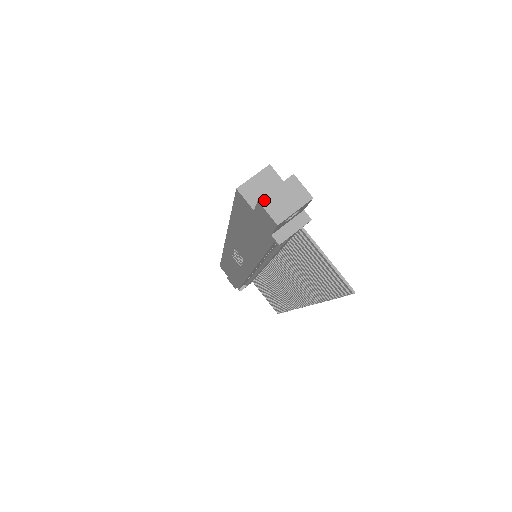
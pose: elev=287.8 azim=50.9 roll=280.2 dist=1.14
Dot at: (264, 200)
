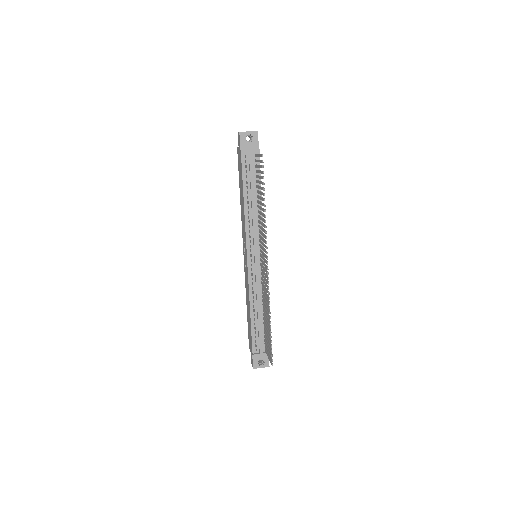
Dot at: occluded
